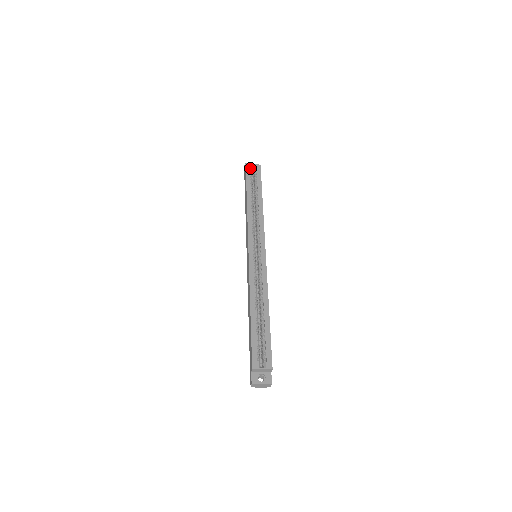
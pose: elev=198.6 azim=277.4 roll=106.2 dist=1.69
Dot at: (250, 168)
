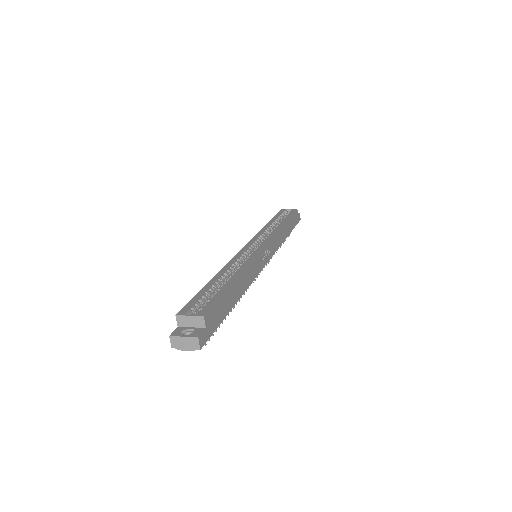
Dot at: (284, 210)
